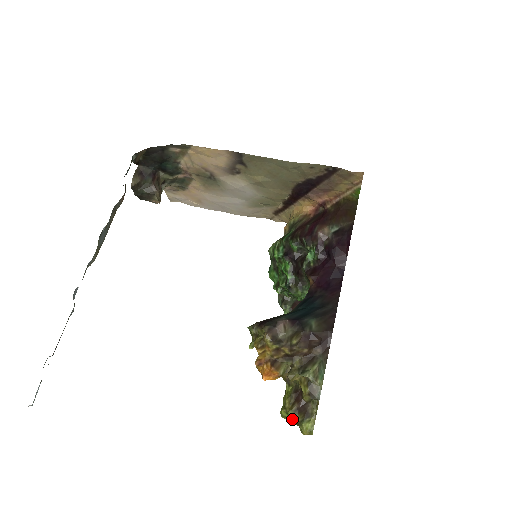
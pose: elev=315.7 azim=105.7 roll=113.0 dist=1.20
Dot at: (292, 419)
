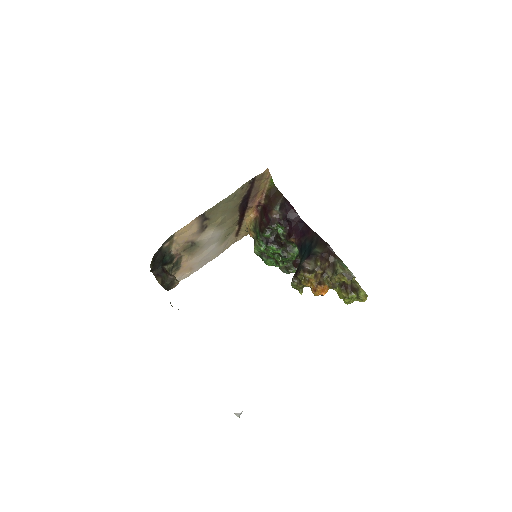
Dot at: (353, 298)
